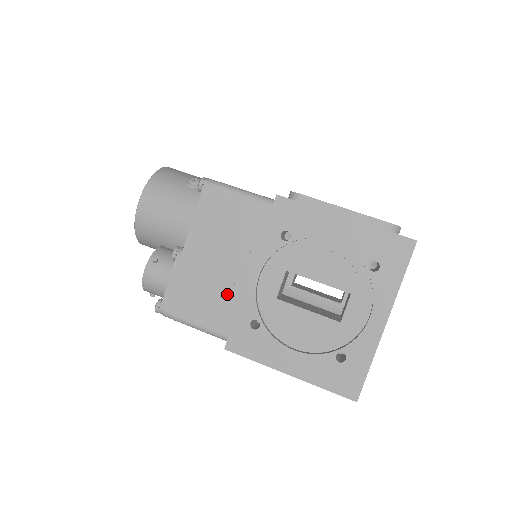
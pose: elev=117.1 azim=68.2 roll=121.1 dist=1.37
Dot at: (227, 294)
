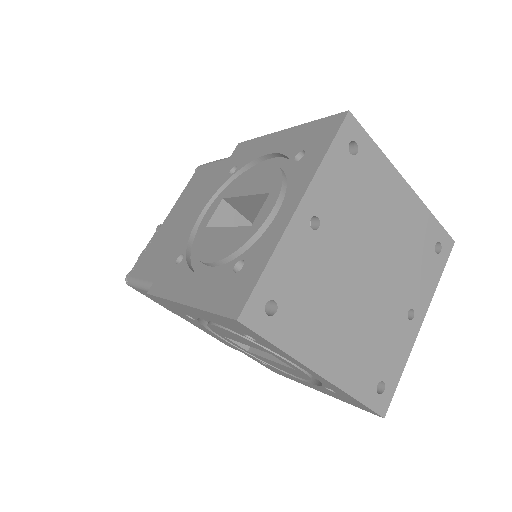
Dot at: (175, 244)
